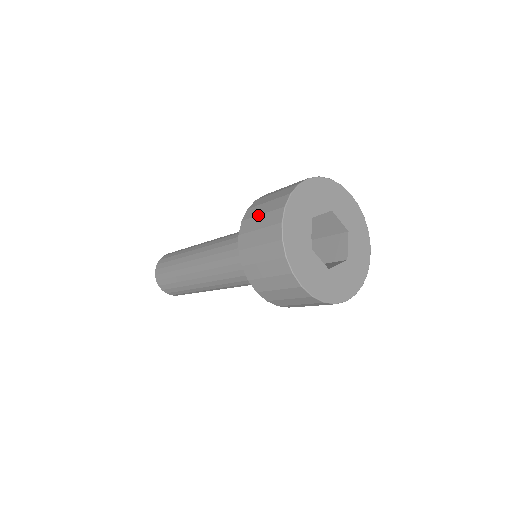
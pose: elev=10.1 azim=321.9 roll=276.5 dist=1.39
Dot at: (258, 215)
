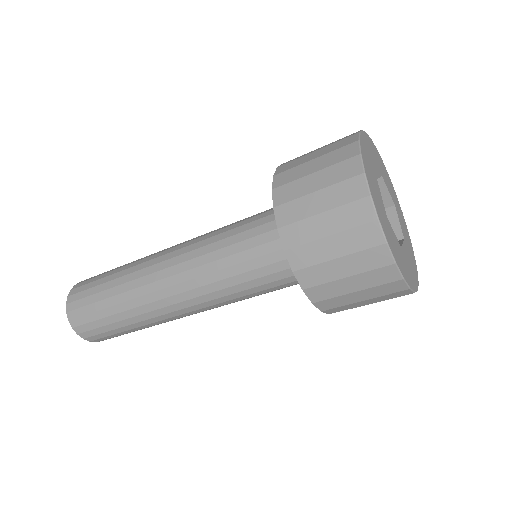
Dot at: occluded
